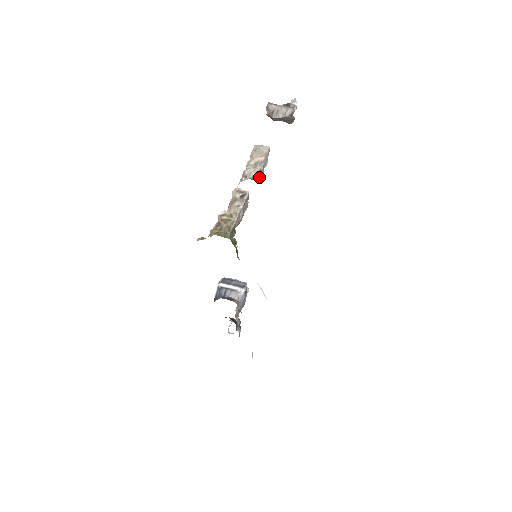
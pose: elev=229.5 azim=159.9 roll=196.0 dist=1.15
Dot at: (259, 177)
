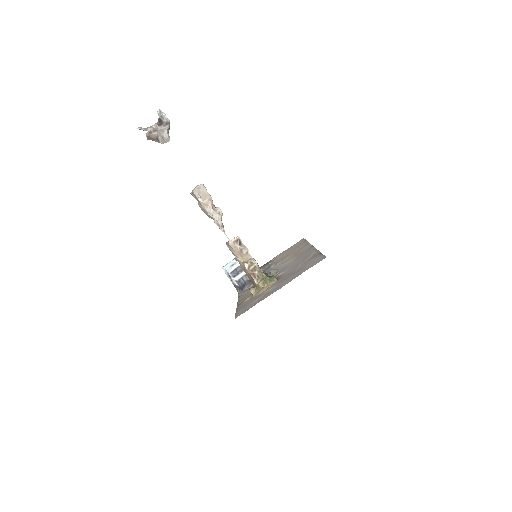
Dot at: occluded
